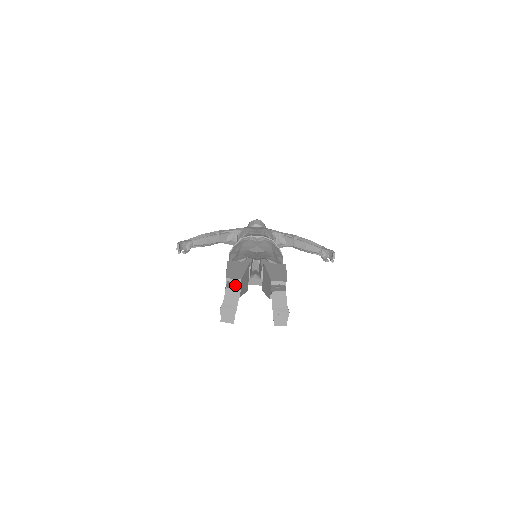
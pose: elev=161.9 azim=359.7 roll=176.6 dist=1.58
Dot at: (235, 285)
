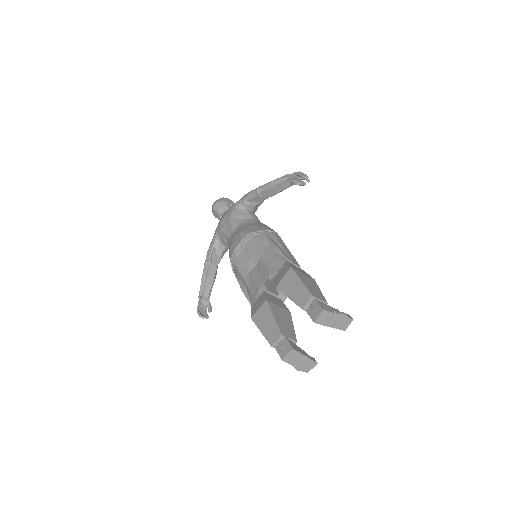
Dot at: (284, 346)
